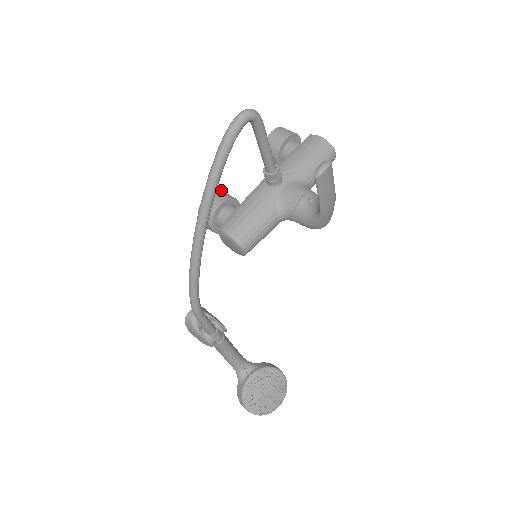
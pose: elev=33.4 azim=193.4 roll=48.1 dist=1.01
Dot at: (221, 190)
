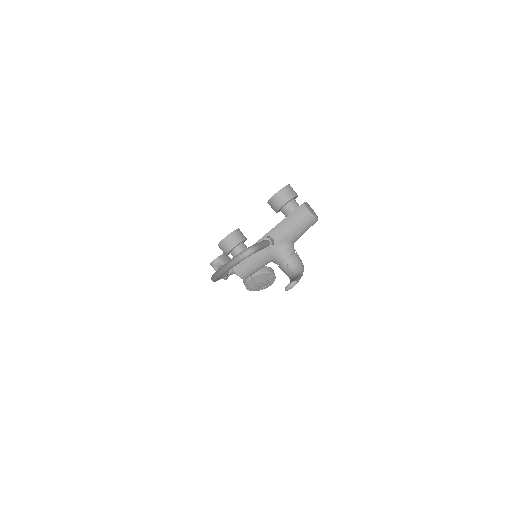
Dot at: (234, 231)
